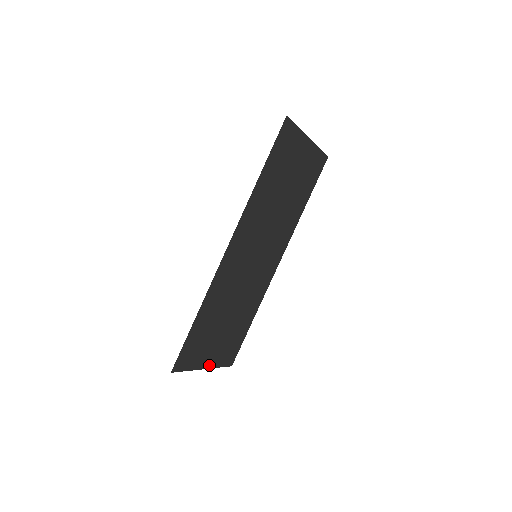
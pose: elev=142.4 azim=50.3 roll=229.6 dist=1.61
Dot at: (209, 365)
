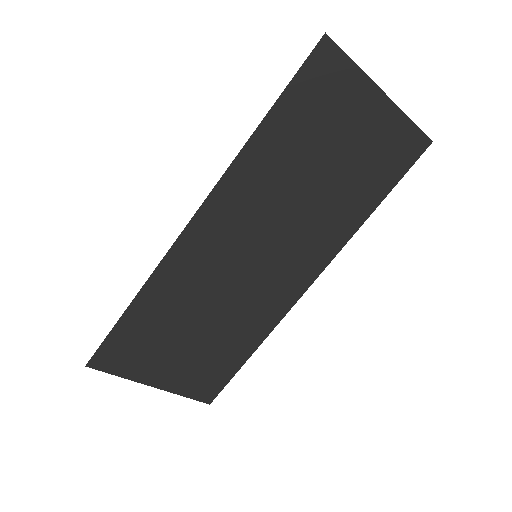
Dot at: (163, 385)
